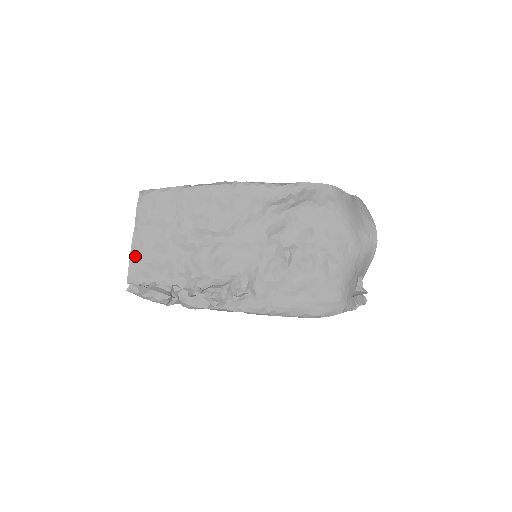
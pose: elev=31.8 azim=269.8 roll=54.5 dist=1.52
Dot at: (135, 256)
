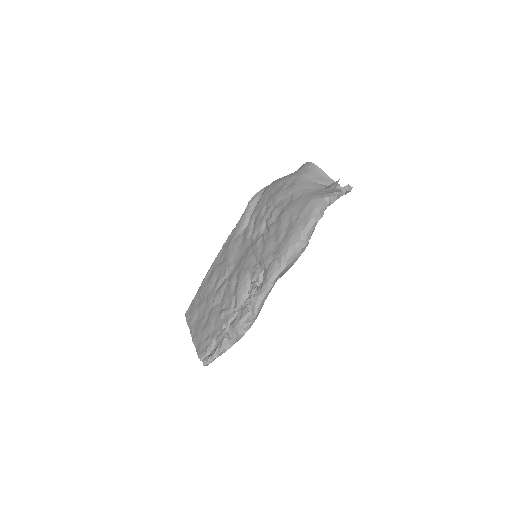
Dot at: (197, 342)
